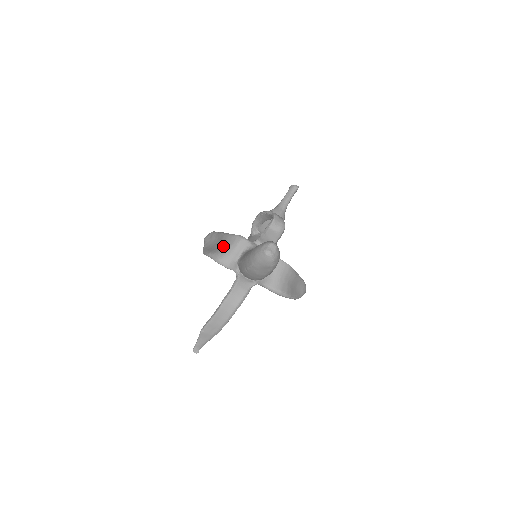
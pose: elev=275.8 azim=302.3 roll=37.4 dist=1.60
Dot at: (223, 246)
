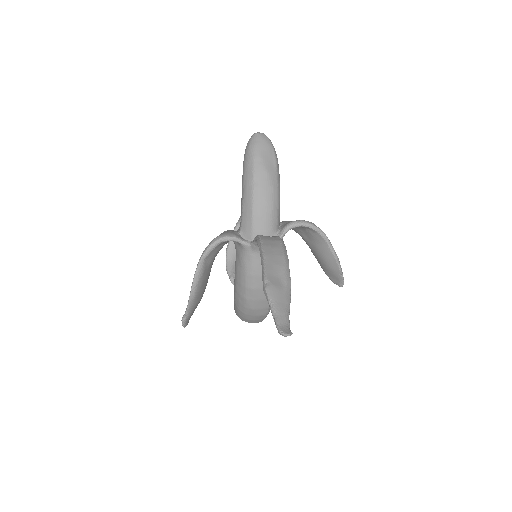
Dot at: occluded
